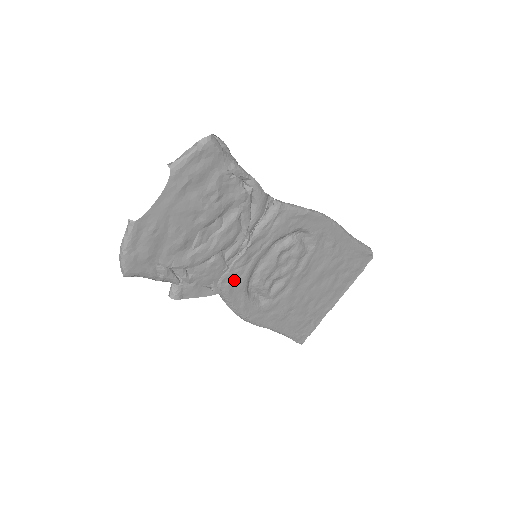
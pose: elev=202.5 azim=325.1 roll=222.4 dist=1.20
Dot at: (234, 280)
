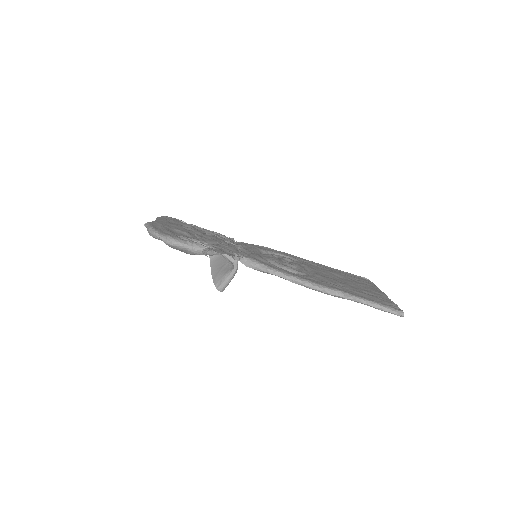
Dot at: occluded
